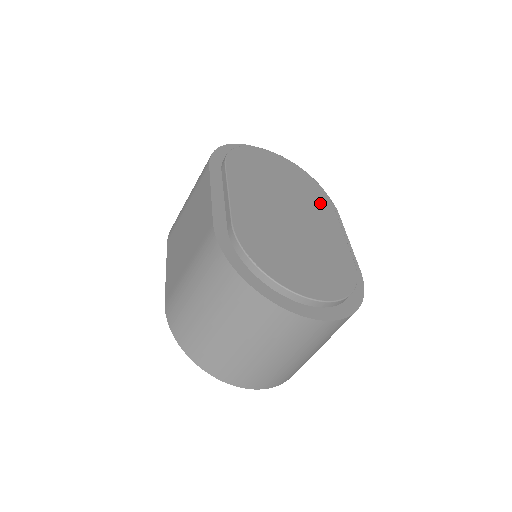
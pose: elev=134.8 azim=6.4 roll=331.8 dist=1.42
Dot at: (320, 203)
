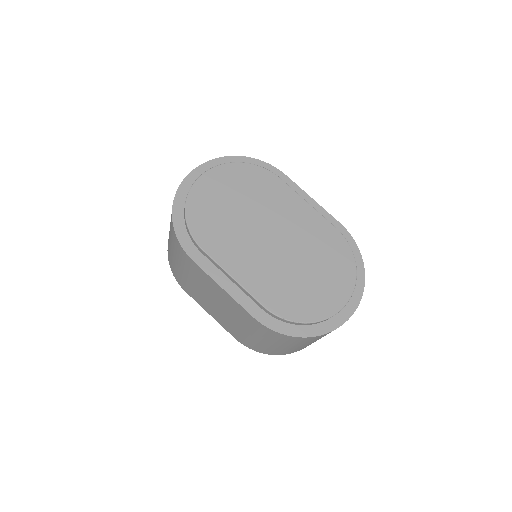
Dot at: (273, 191)
